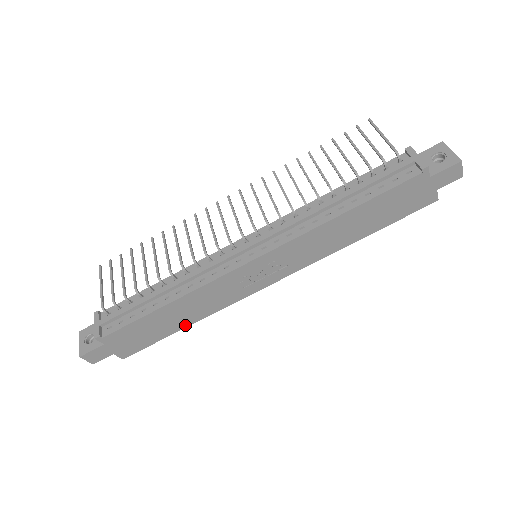
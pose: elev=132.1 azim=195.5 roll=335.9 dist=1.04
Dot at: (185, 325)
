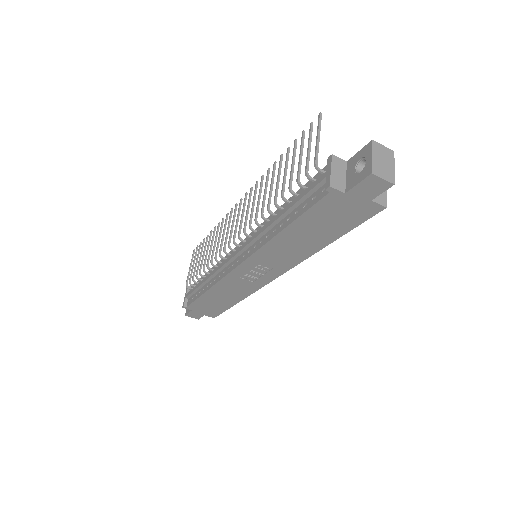
Dot at: (235, 302)
